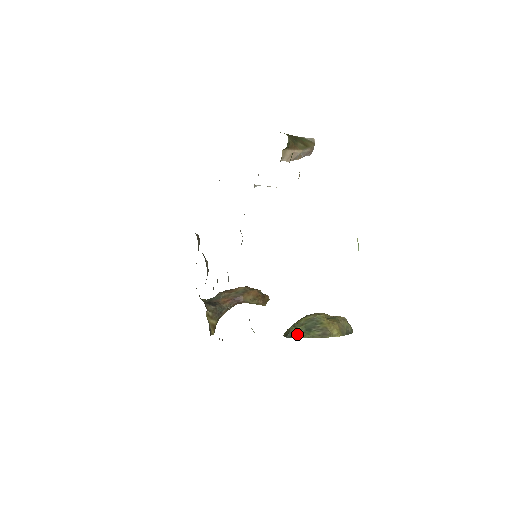
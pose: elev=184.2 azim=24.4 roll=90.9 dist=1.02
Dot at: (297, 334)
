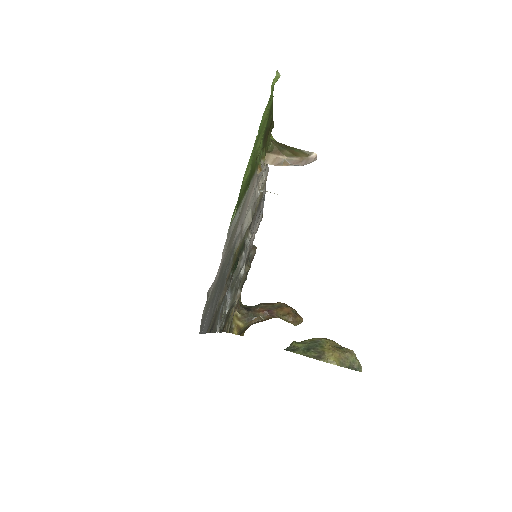
Dot at: (295, 349)
